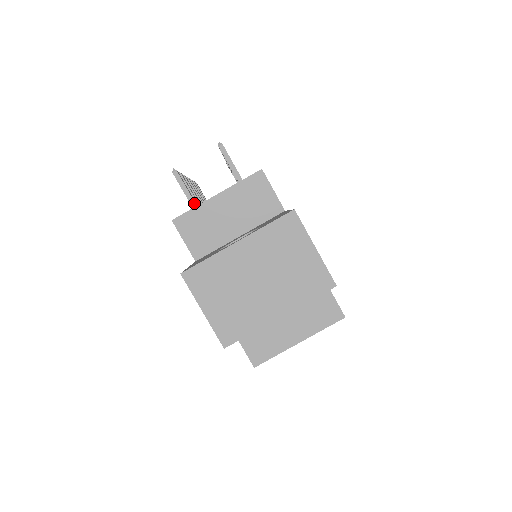
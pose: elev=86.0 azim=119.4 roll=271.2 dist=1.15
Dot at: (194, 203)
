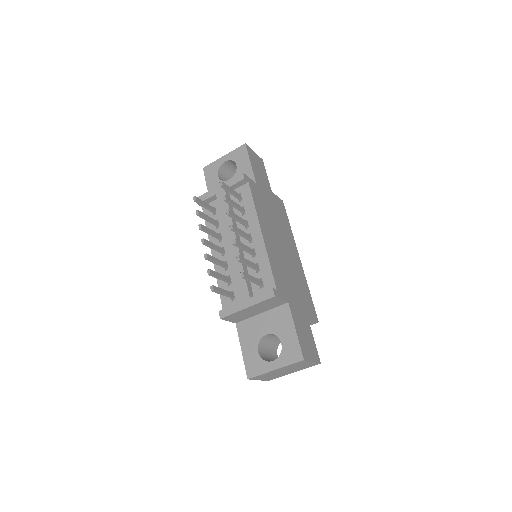
Dot at: (227, 295)
